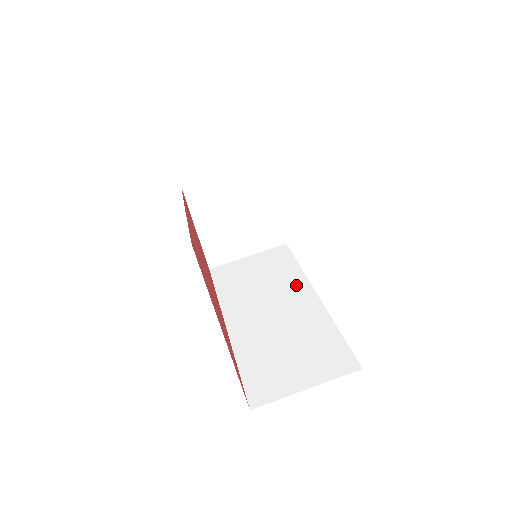
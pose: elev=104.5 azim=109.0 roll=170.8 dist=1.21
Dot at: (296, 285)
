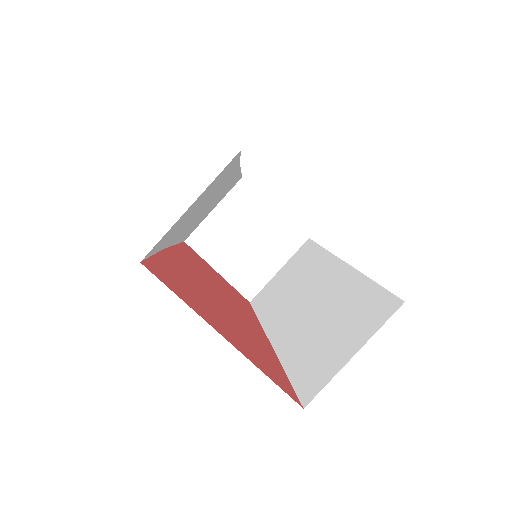
Dot at: (324, 266)
